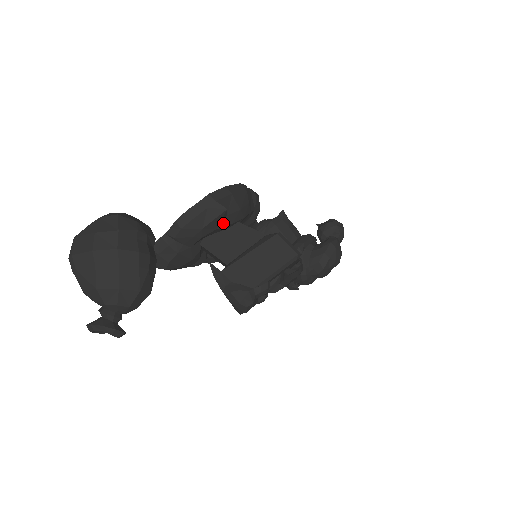
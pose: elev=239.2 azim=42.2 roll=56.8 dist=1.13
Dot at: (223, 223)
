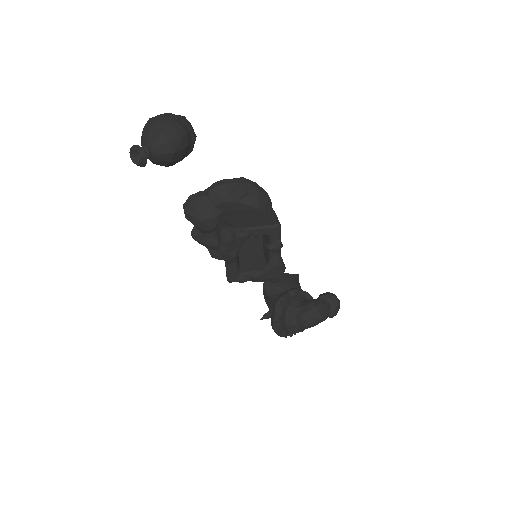
Dot at: (243, 200)
